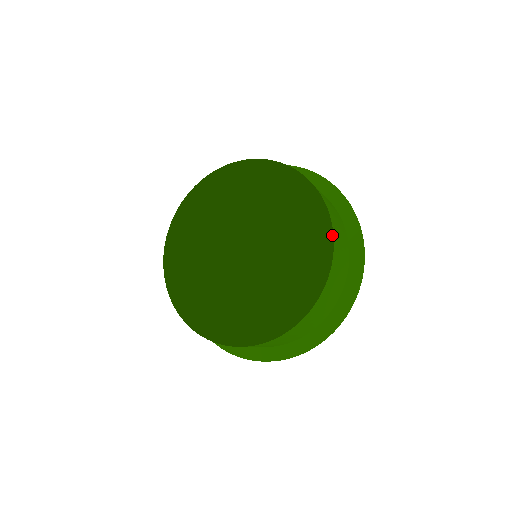
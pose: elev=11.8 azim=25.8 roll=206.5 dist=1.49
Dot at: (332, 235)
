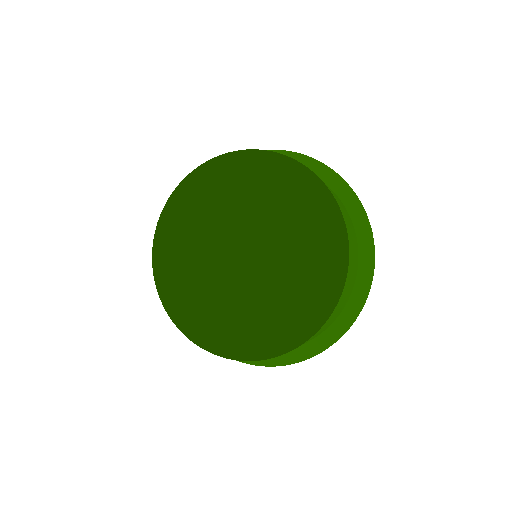
Dot at: (311, 336)
